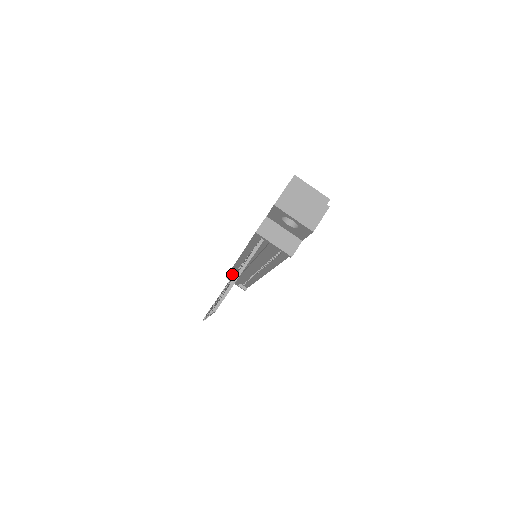
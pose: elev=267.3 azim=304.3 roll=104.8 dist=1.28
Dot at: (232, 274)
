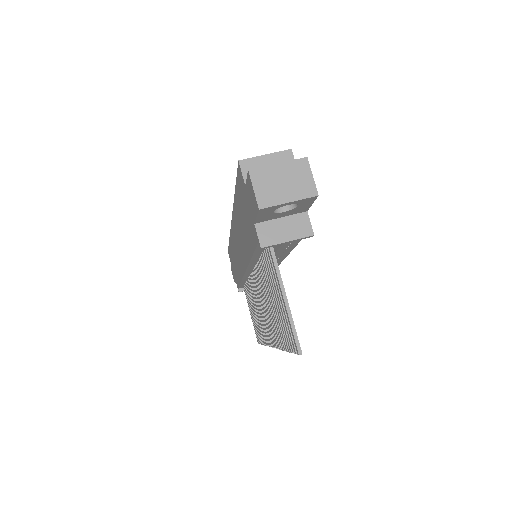
Dot at: (242, 285)
